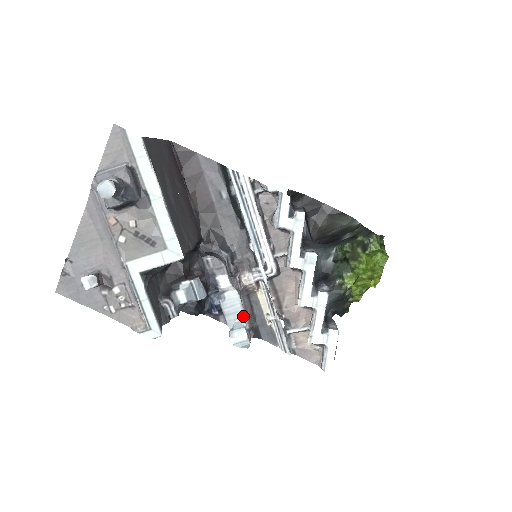
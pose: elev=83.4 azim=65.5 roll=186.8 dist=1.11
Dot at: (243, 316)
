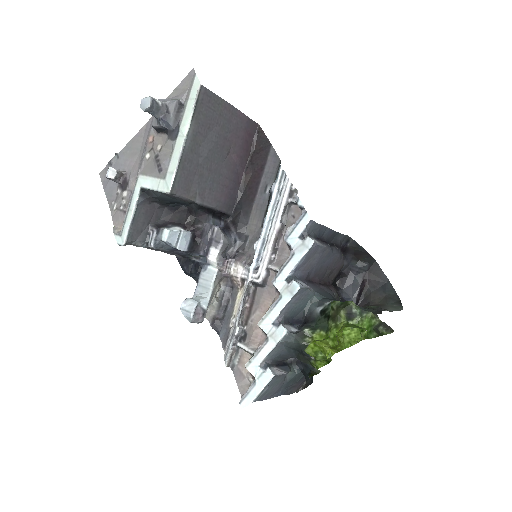
Dot at: (208, 295)
